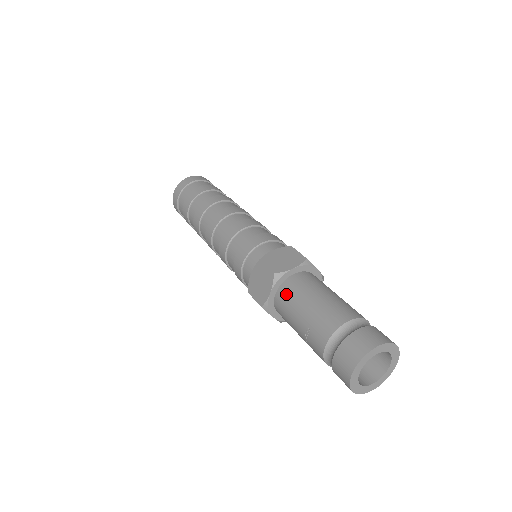
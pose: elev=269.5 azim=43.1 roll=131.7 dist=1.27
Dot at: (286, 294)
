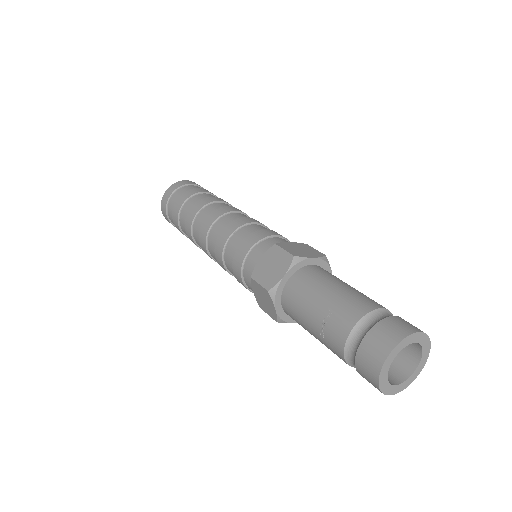
Dot at: (303, 279)
